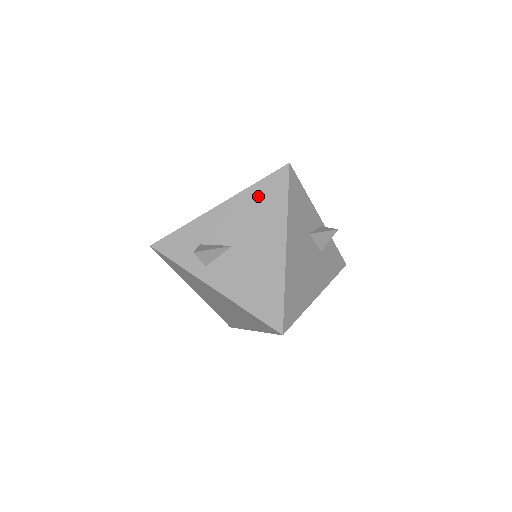
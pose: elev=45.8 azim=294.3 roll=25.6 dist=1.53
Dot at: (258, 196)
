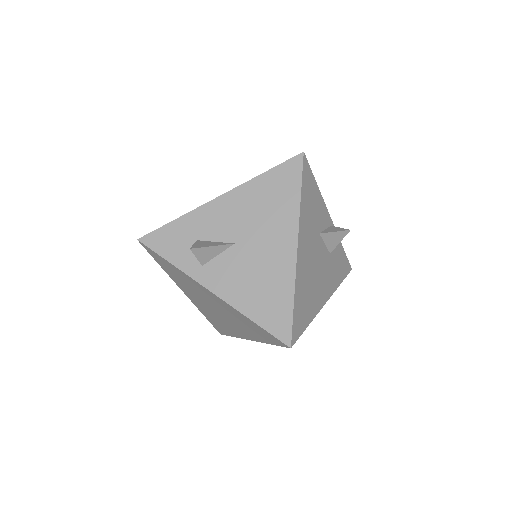
Dot at: (266, 188)
